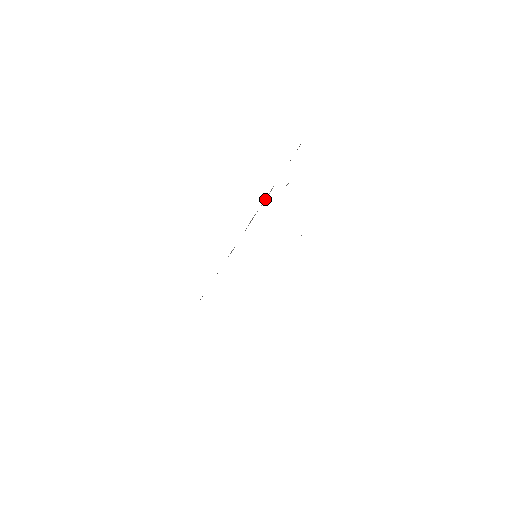
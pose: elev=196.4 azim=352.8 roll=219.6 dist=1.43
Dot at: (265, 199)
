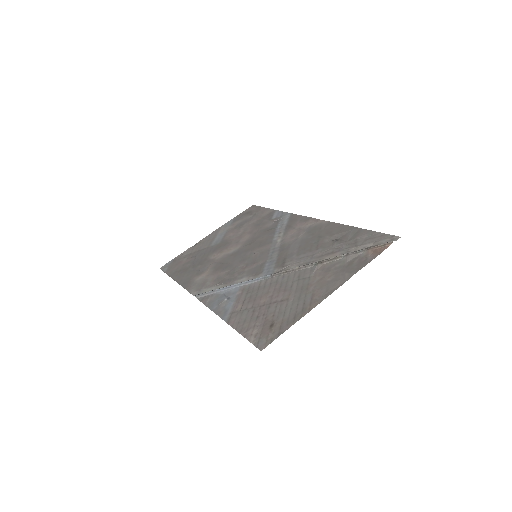
Dot at: (332, 261)
